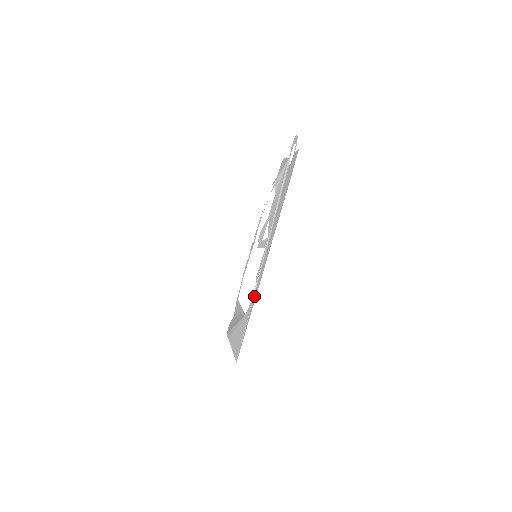
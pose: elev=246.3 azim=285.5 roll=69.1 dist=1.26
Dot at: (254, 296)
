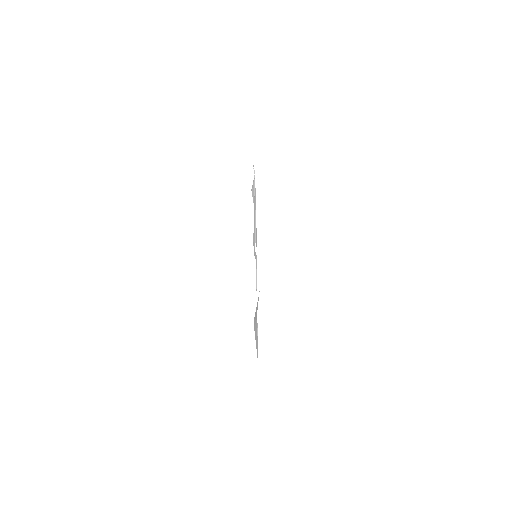
Dot at: occluded
